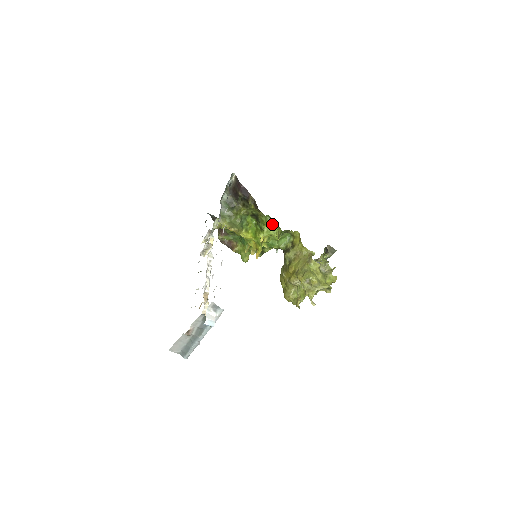
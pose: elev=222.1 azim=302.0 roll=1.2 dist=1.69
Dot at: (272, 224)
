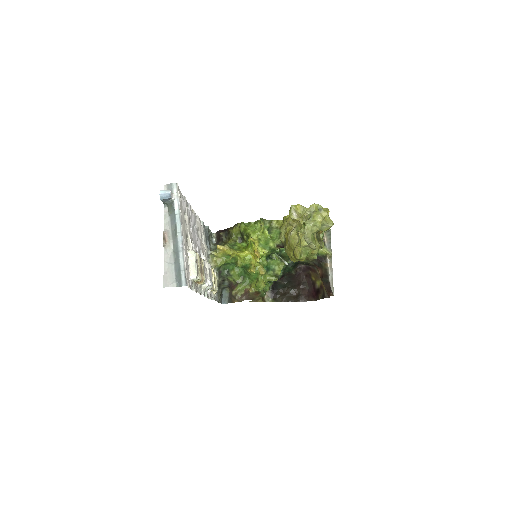
Dot at: (255, 228)
